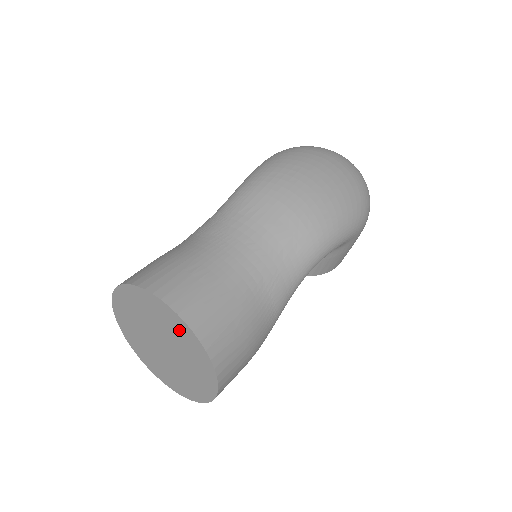
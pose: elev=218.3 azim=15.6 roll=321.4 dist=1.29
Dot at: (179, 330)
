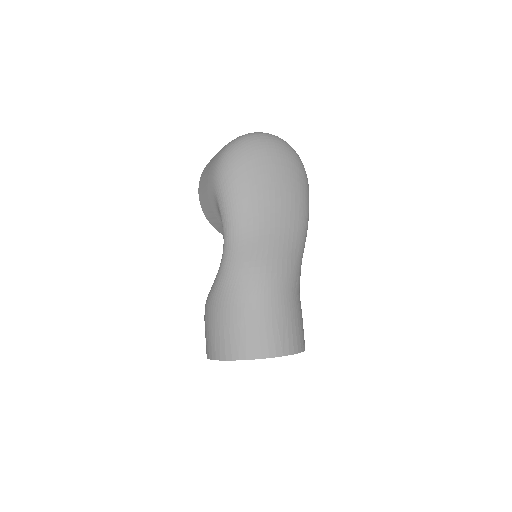
Dot at: occluded
